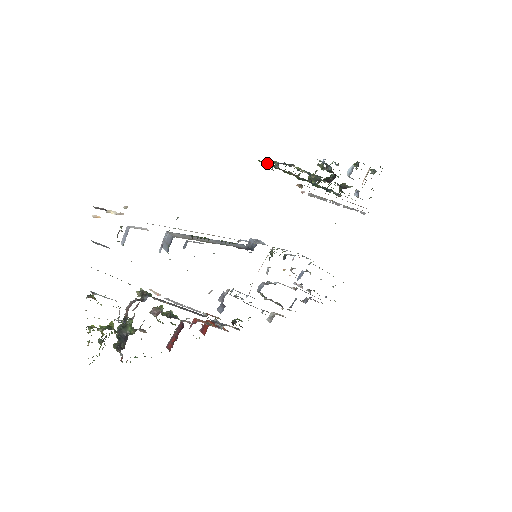
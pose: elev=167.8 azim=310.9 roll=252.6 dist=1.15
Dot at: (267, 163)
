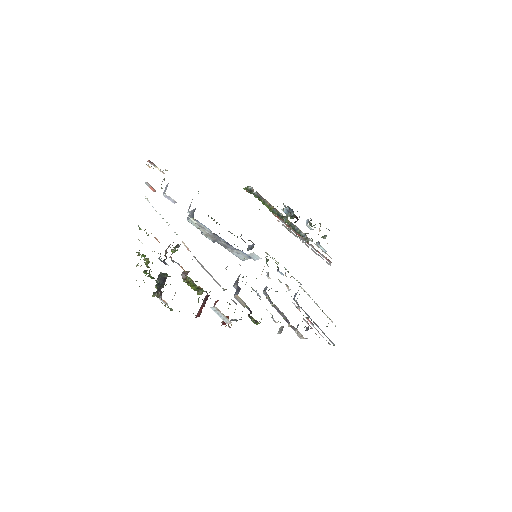
Dot at: (250, 189)
